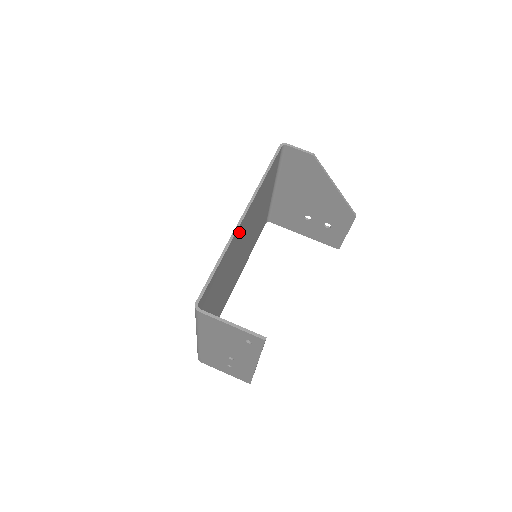
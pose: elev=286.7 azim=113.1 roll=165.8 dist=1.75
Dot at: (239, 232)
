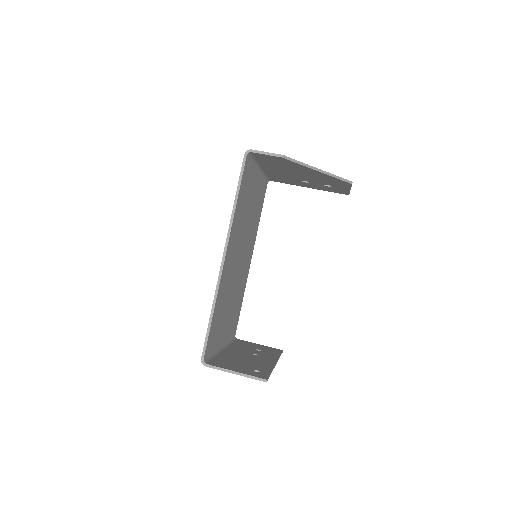
Dot at: (226, 268)
